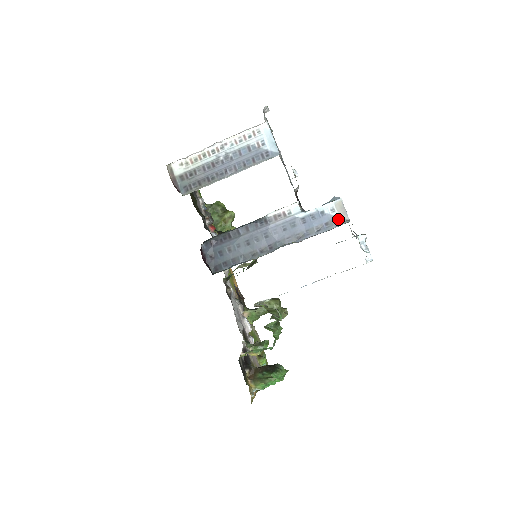
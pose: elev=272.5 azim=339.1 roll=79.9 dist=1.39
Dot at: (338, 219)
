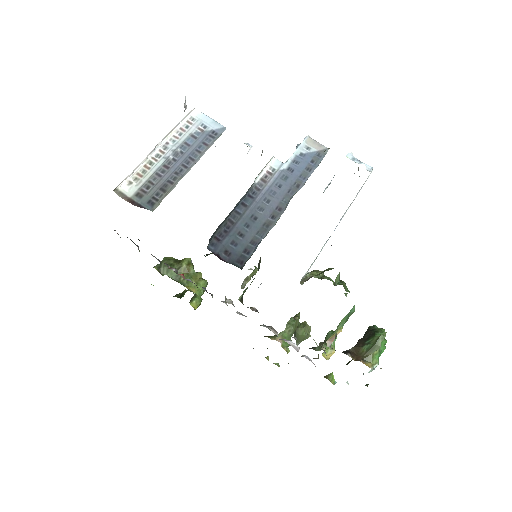
Dot at: (318, 153)
